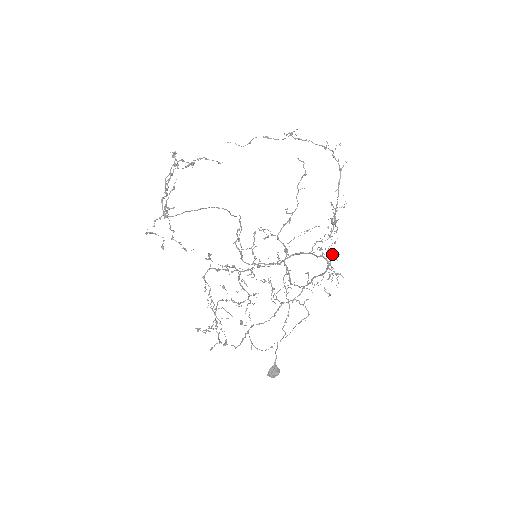
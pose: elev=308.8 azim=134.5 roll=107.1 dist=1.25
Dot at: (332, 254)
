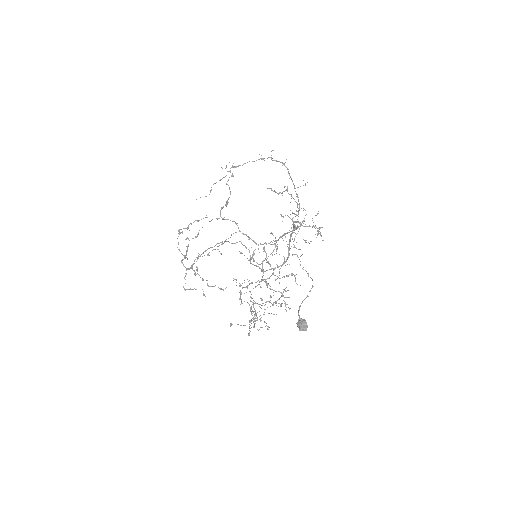
Dot at: (292, 213)
